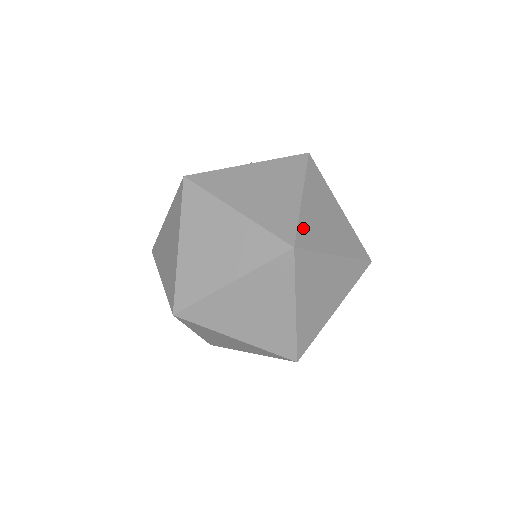
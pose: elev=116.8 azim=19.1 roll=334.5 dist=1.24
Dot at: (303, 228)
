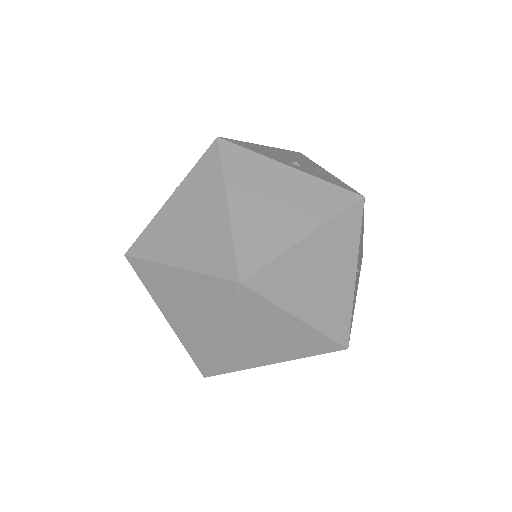
Dot at: (243, 246)
